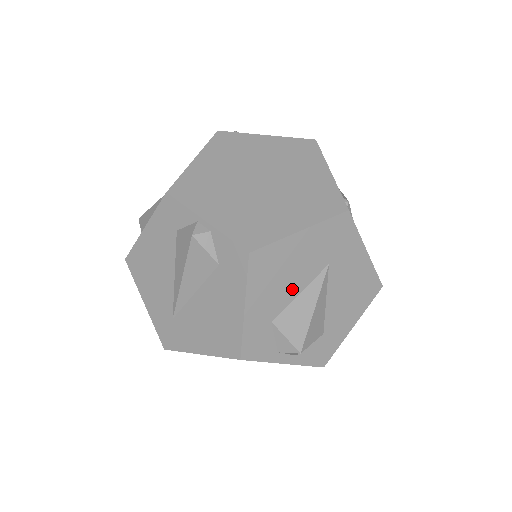
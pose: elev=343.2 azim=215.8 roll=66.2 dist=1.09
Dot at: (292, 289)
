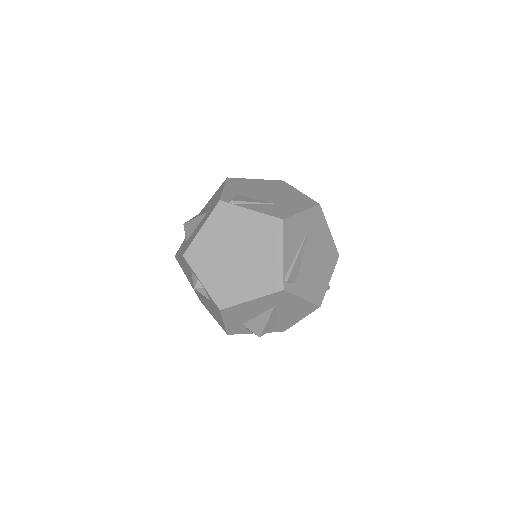
Dot at: (252, 315)
